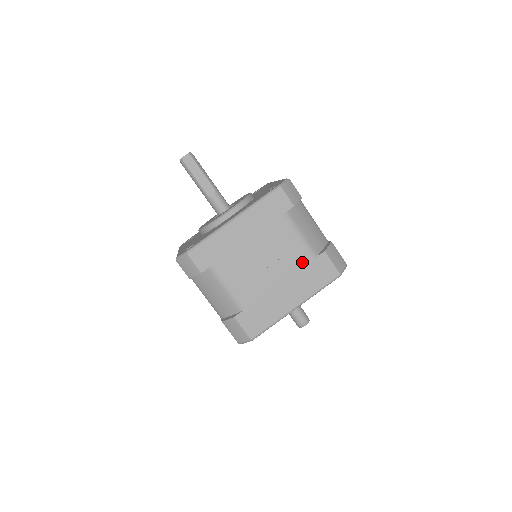
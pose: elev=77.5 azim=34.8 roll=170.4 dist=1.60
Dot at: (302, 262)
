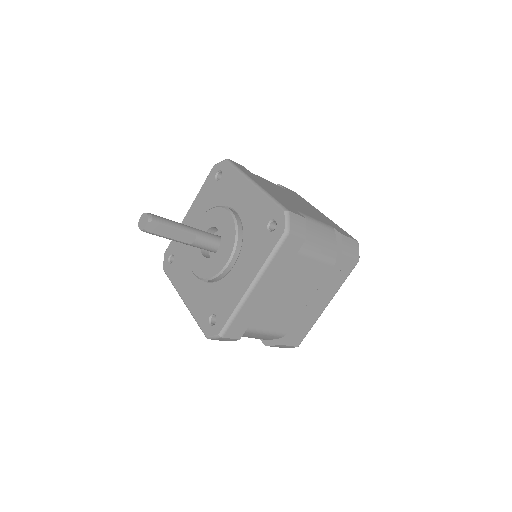
Dot at: (325, 274)
